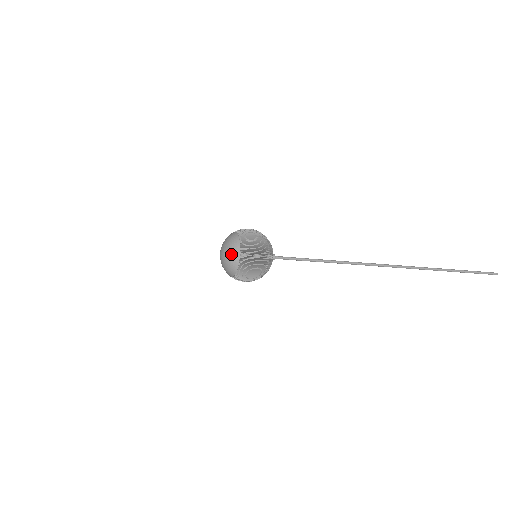
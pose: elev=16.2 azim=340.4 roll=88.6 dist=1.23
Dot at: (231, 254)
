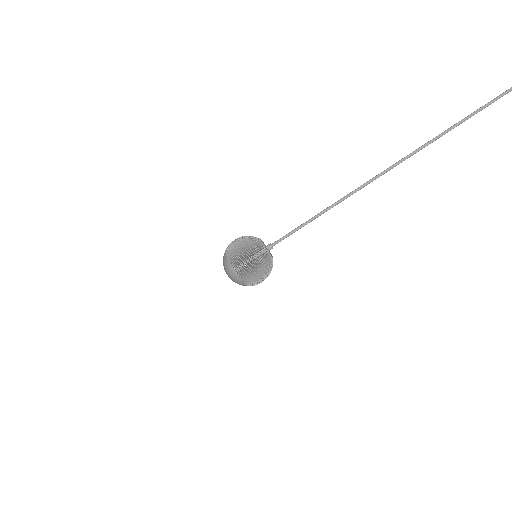
Dot at: (226, 267)
